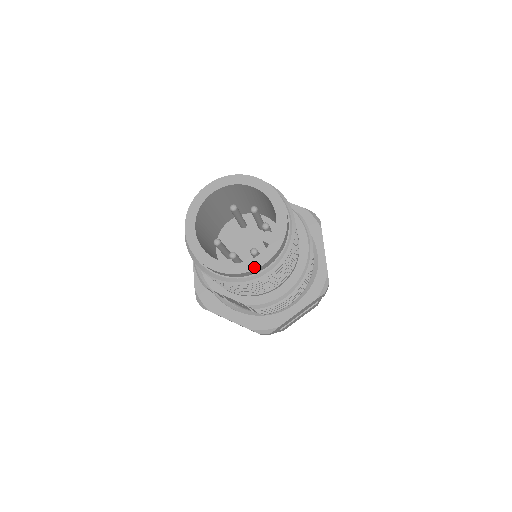
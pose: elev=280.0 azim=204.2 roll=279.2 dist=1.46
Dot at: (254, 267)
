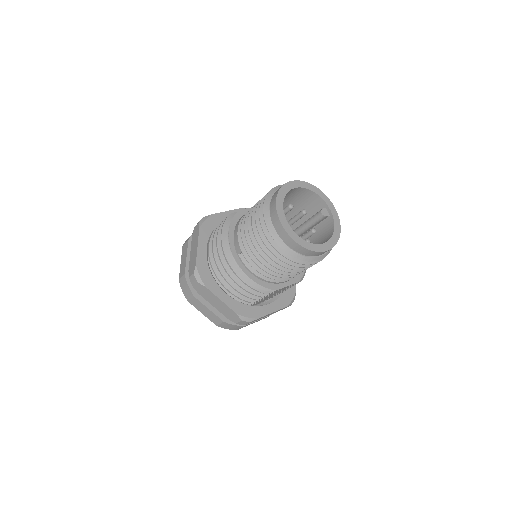
Dot at: (339, 233)
